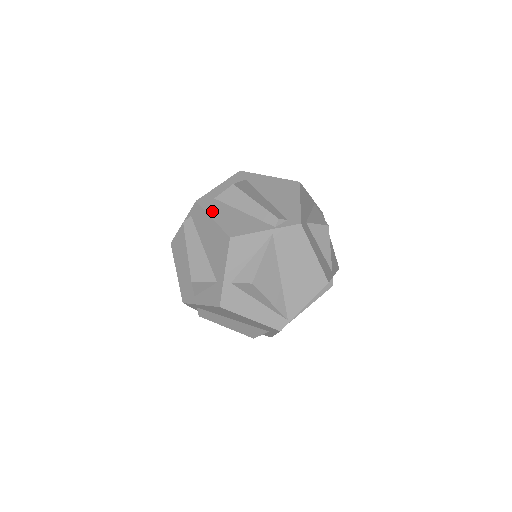
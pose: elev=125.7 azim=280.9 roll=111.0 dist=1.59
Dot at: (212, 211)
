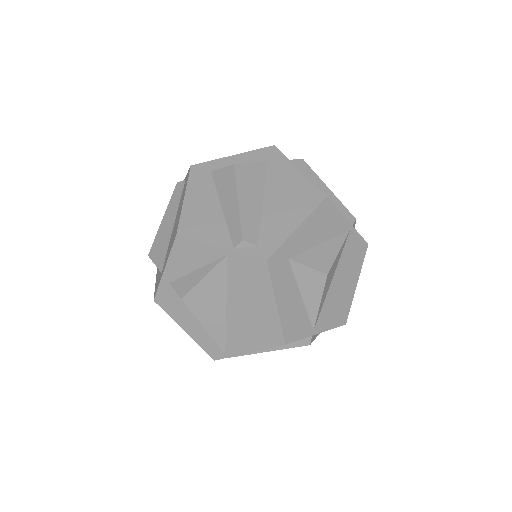
Dot at: (193, 188)
